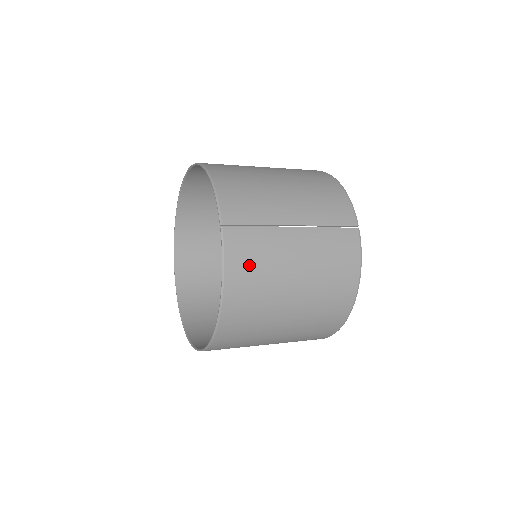
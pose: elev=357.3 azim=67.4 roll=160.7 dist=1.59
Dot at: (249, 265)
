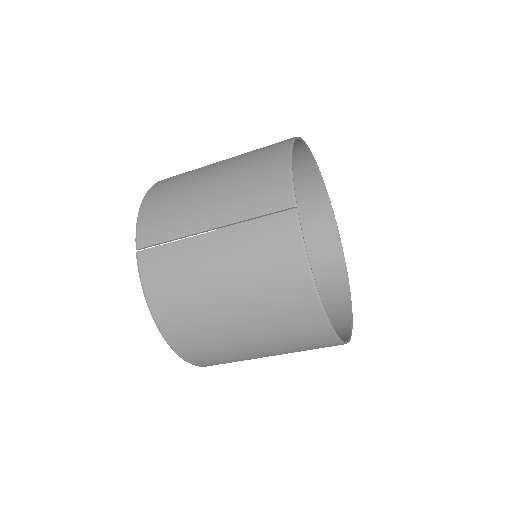
Dot at: (168, 285)
